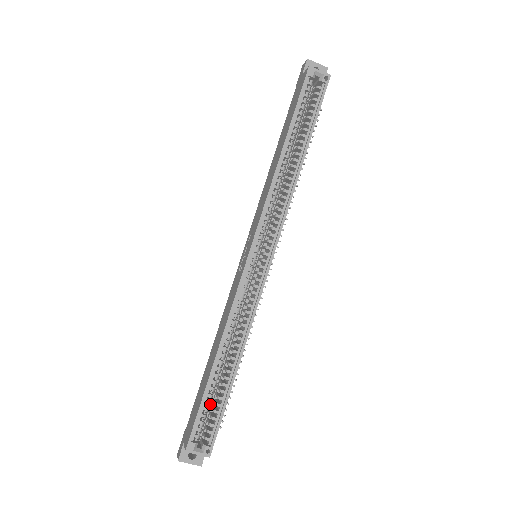
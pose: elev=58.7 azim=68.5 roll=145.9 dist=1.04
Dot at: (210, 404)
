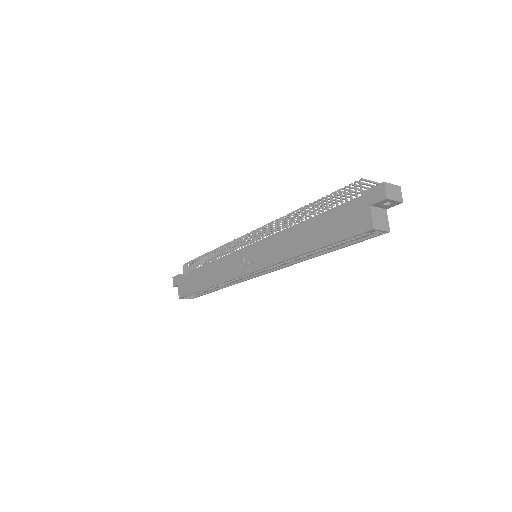
Dot at: occluded
